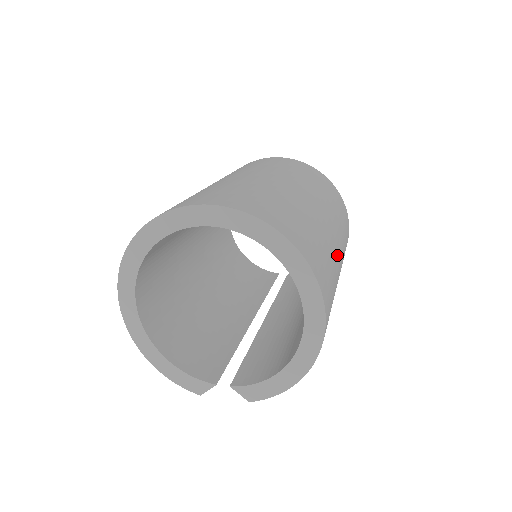
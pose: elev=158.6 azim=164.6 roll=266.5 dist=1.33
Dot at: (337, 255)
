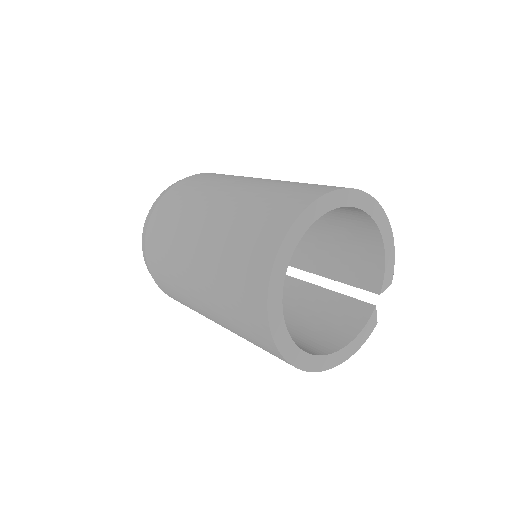
Dot at: occluded
